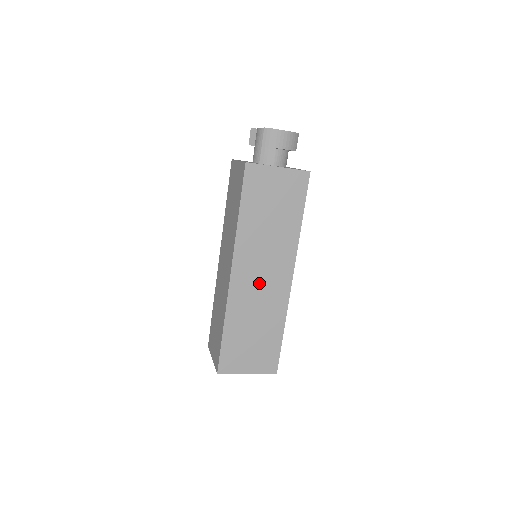
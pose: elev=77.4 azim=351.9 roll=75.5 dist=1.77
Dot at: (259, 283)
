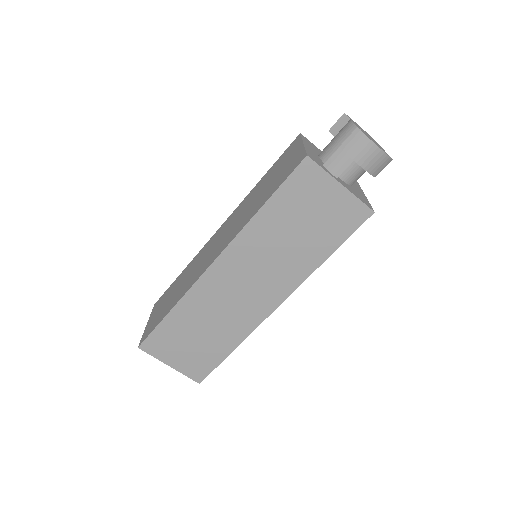
Dot at: (237, 291)
